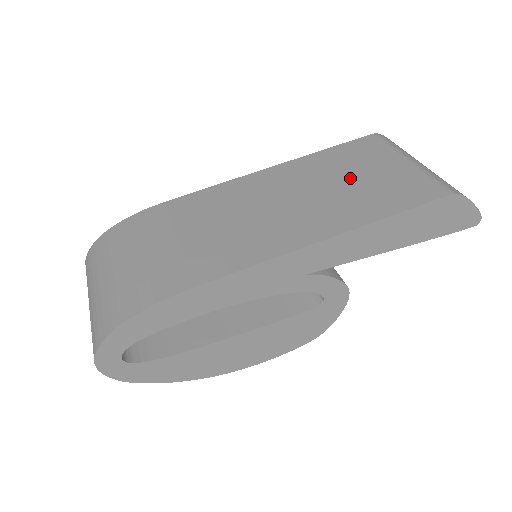
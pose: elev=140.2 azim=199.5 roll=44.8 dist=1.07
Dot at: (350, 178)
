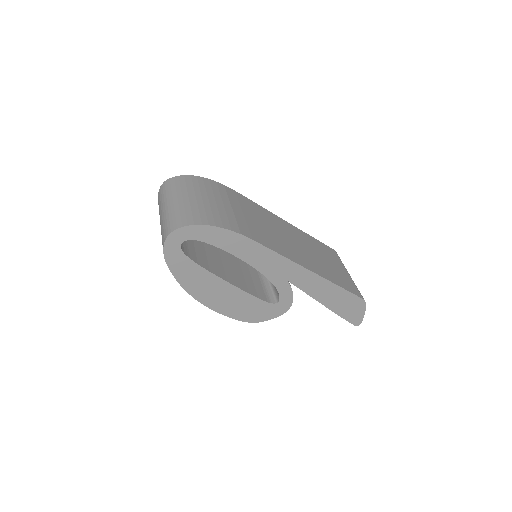
Dot at: (324, 258)
